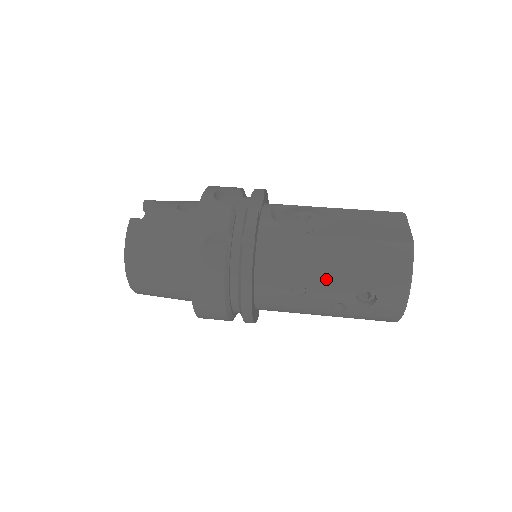
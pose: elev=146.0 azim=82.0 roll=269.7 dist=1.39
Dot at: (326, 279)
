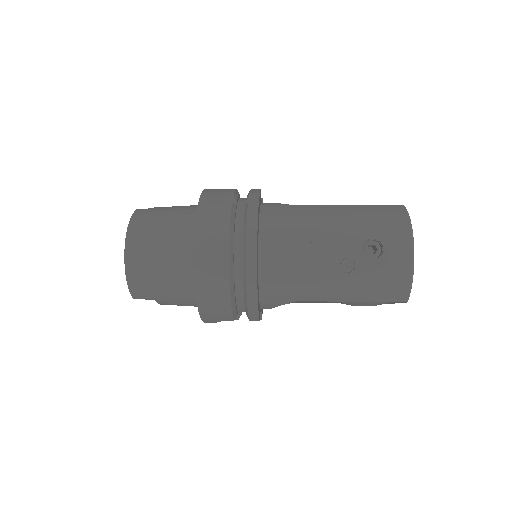
Dot at: (330, 232)
